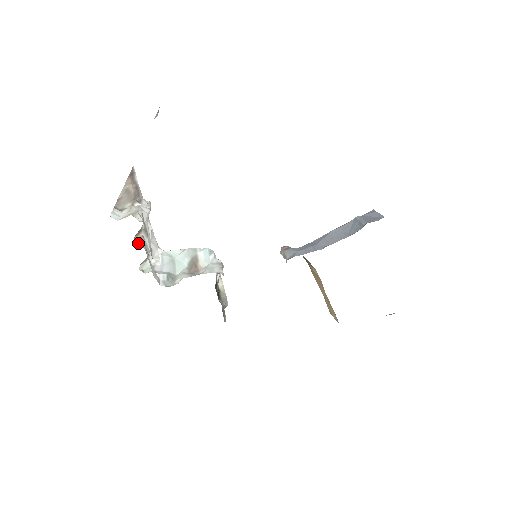
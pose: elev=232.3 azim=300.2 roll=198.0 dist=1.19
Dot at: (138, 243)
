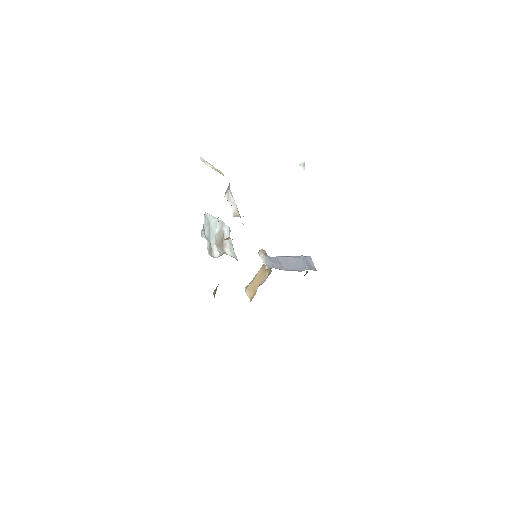
Dot at: occluded
